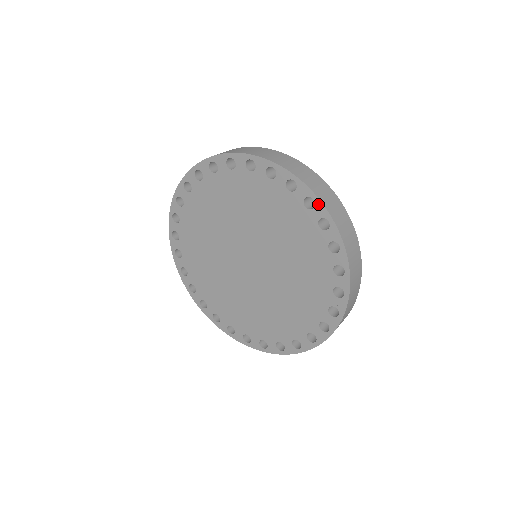
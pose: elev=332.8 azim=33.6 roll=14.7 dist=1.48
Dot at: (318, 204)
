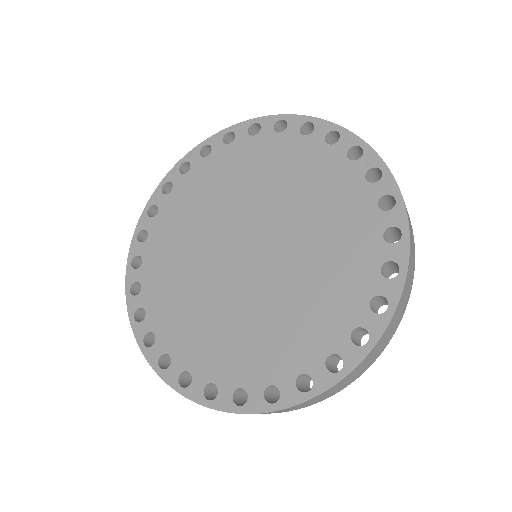
Dot at: (261, 121)
